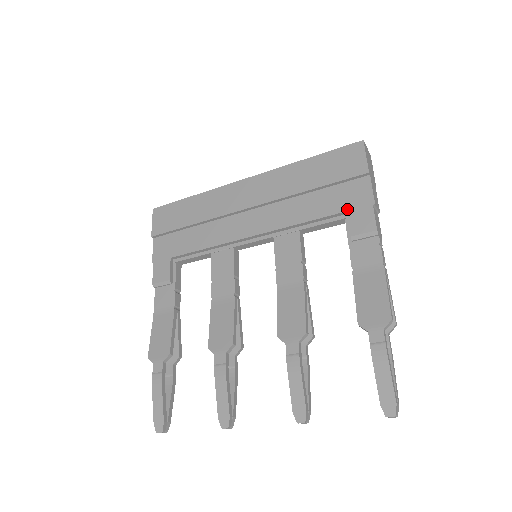
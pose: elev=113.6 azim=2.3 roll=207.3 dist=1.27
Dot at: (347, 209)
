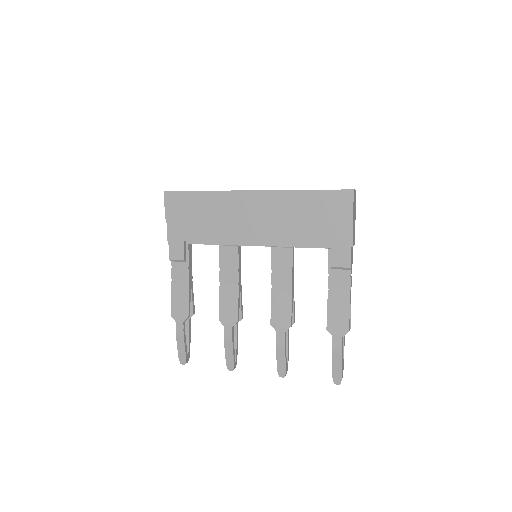
Dot at: (331, 244)
